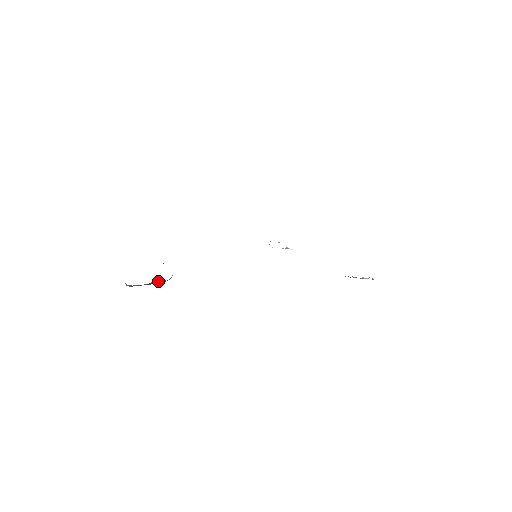
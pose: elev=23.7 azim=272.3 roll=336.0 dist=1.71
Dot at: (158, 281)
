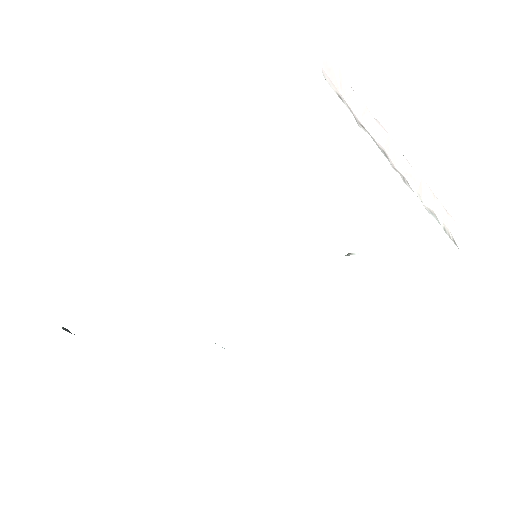
Dot at: occluded
